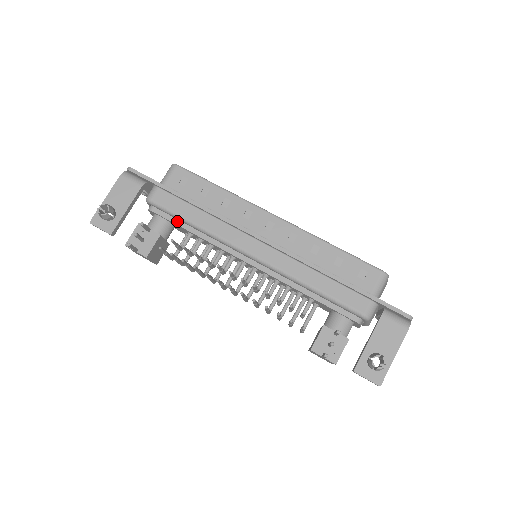
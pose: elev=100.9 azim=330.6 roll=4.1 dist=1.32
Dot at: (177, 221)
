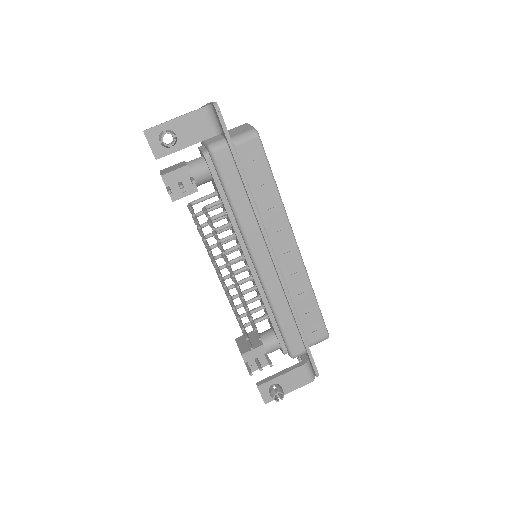
Dot at: (220, 186)
